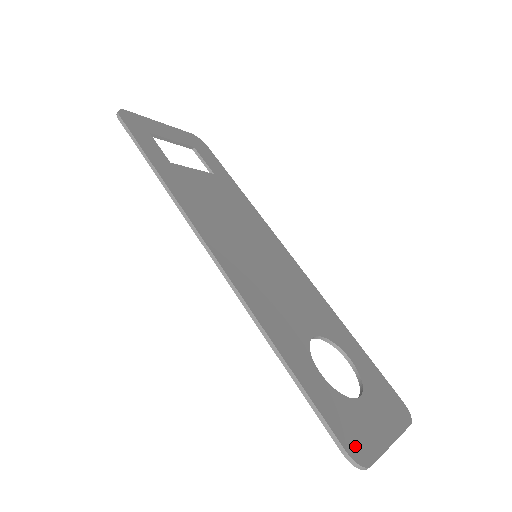
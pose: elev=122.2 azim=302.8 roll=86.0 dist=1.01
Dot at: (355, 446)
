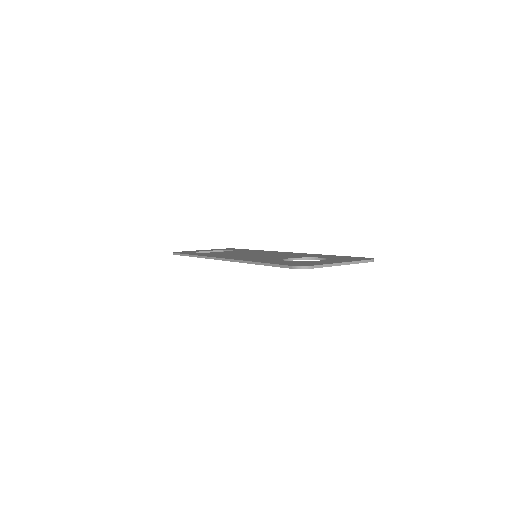
Dot at: (301, 265)
